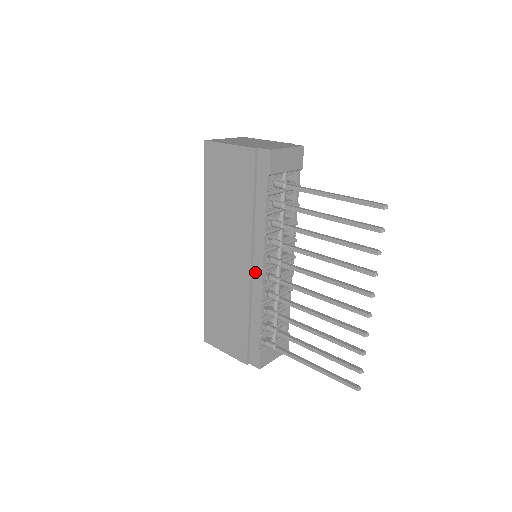
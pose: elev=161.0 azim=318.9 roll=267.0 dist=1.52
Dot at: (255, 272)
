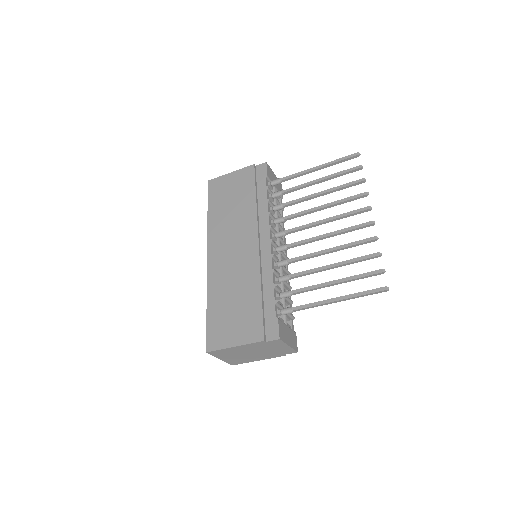
Dot at: (263, 247)
